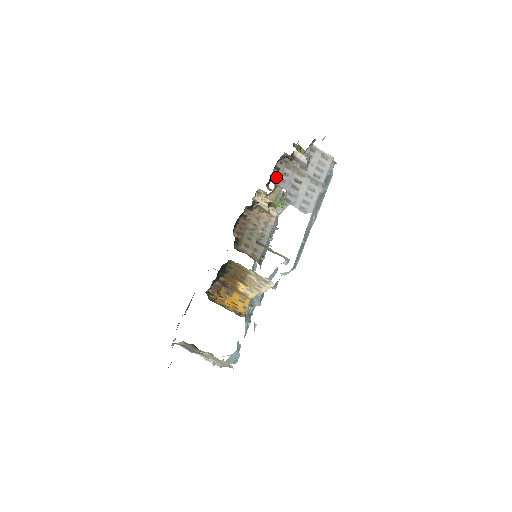
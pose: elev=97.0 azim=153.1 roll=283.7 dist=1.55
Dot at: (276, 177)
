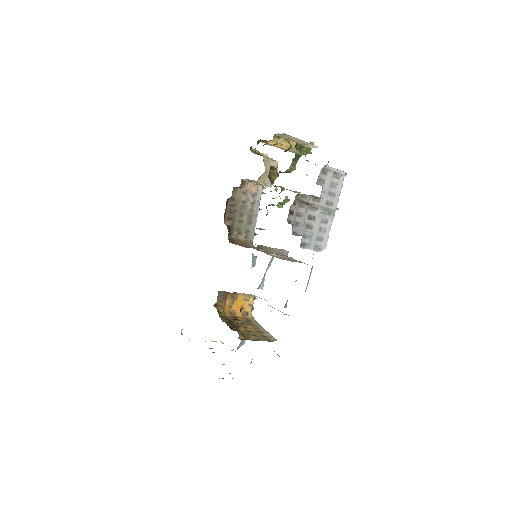
Dot at: (273, 174)
